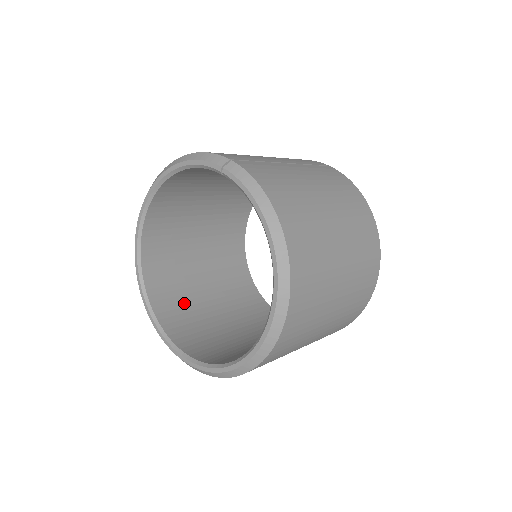
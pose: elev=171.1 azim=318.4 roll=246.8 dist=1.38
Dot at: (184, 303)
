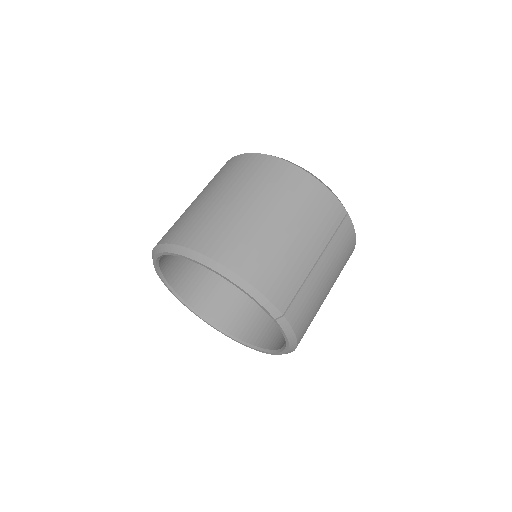
Dot at: occluded
